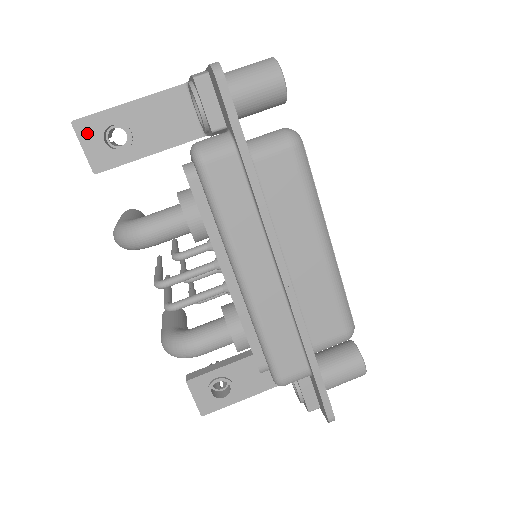
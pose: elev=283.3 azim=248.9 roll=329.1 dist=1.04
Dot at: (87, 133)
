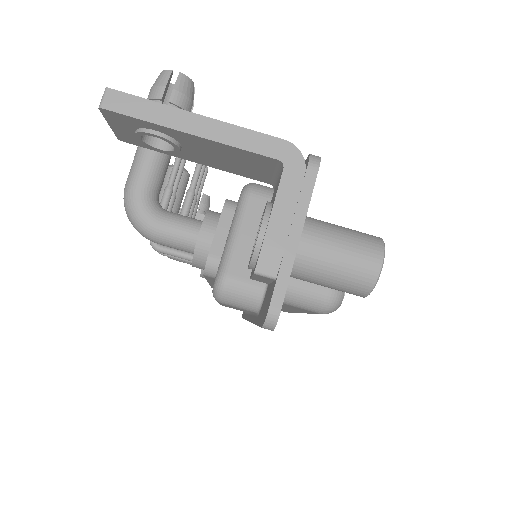
Dot at: (119, 121)
